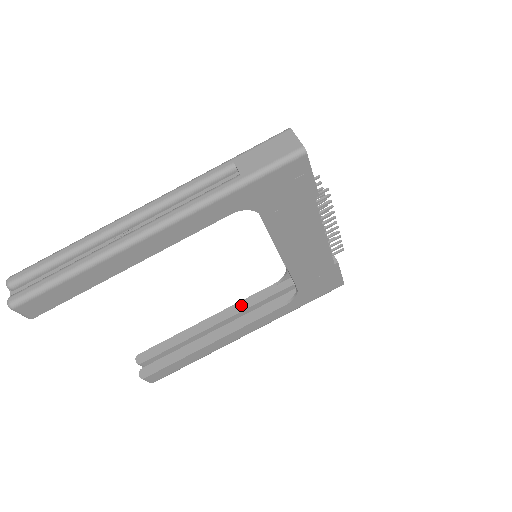
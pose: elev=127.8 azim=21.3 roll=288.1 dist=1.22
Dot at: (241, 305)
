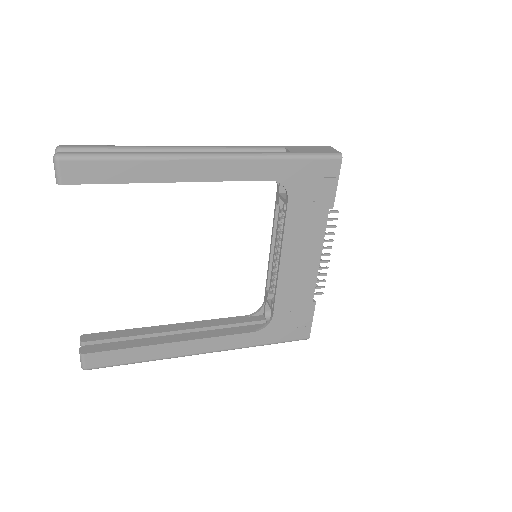
Dot at: (210, 322)
